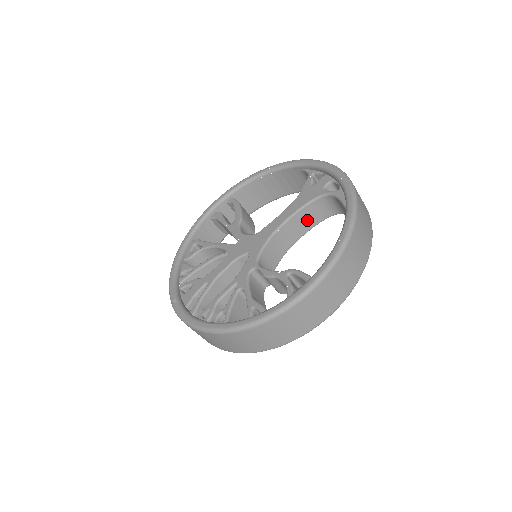
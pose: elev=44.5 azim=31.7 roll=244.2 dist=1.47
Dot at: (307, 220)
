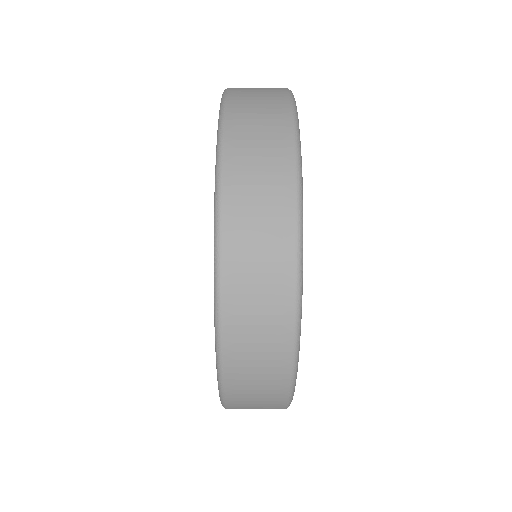
Dot at: occluded
